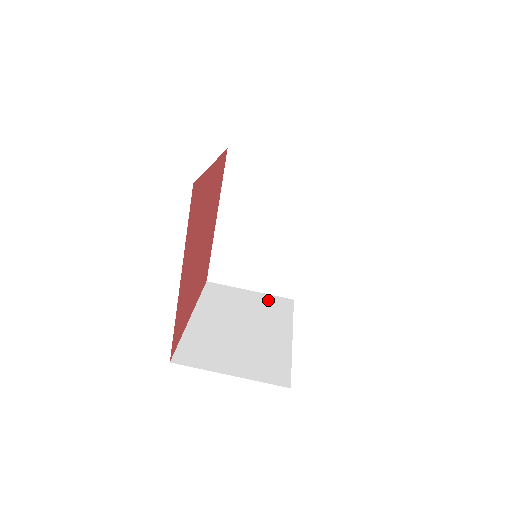
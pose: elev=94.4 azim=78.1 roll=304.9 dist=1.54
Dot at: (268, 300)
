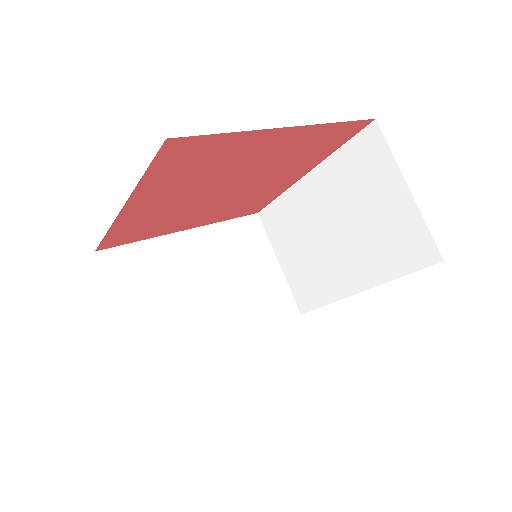
Dot at: (277, 289)
